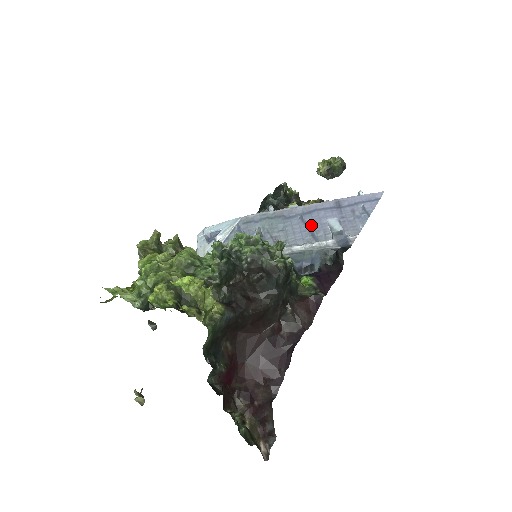
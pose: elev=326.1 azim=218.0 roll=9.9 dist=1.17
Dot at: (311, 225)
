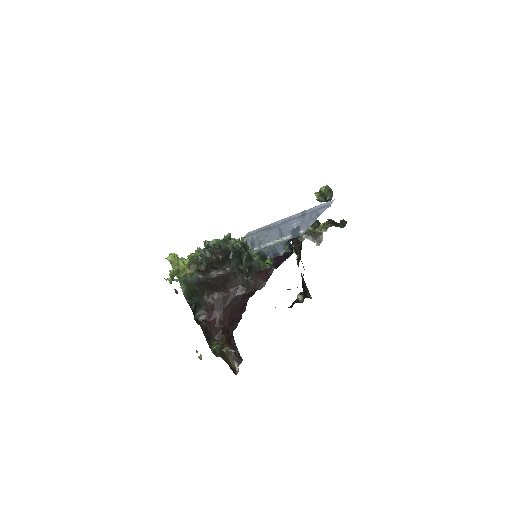
Dot at: (283, 229)
